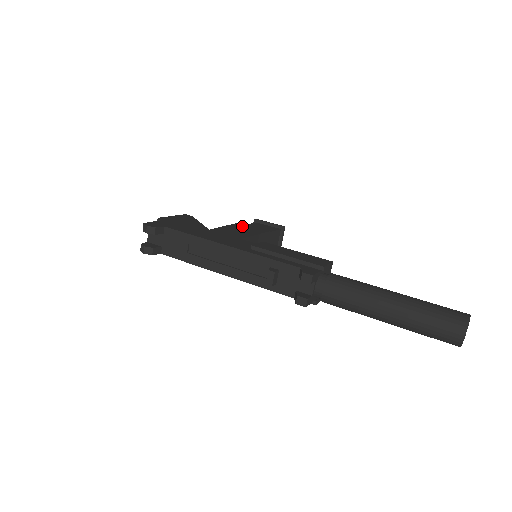
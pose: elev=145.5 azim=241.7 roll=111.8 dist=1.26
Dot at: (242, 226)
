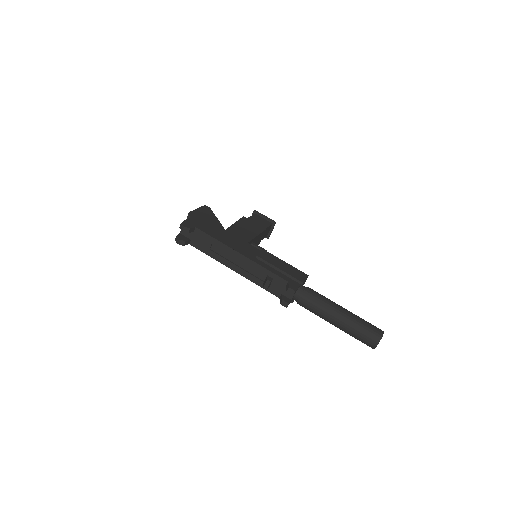
Dot at: (246, 222)
